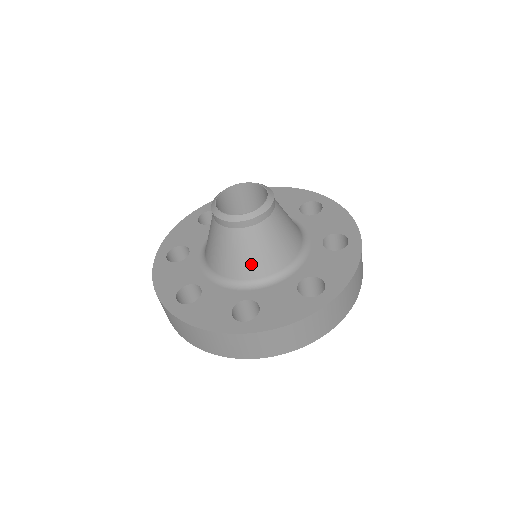
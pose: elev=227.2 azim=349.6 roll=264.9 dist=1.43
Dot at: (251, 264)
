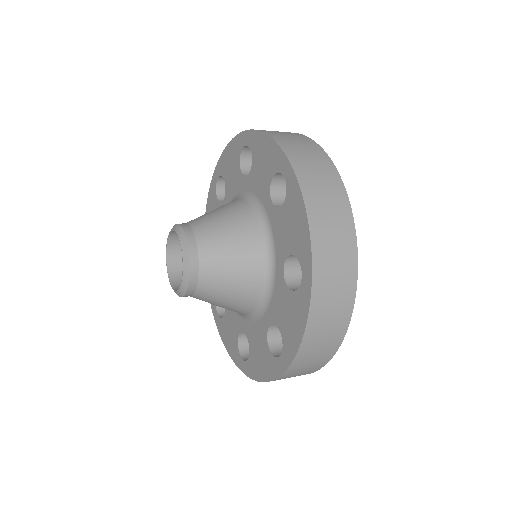
Dot at: (226, 308)
